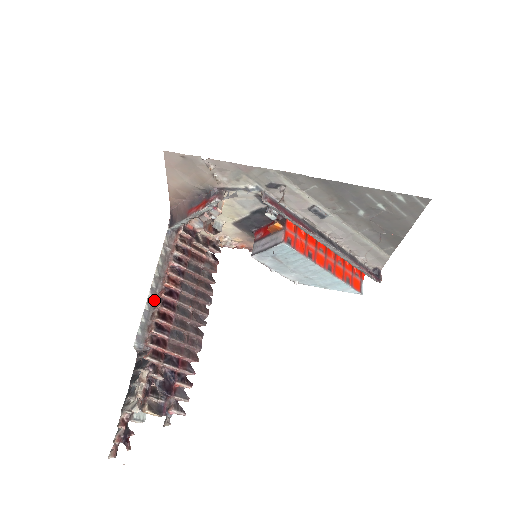
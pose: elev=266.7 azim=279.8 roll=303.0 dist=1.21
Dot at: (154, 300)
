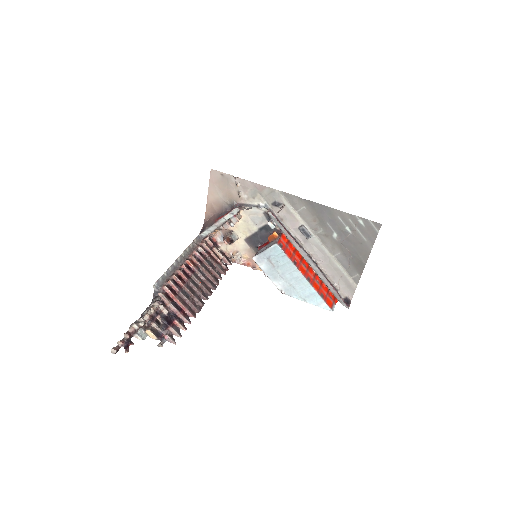
Dot at: (176, 267)
